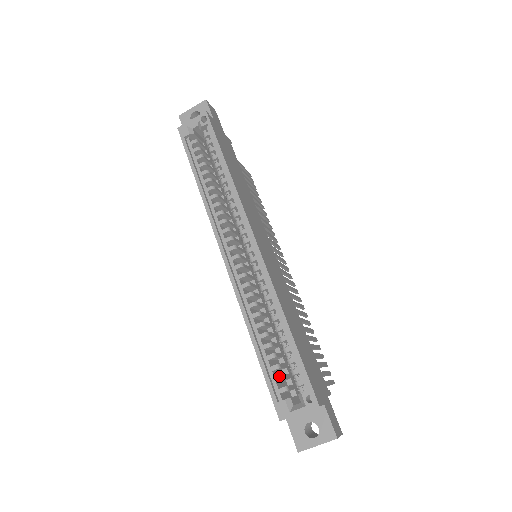
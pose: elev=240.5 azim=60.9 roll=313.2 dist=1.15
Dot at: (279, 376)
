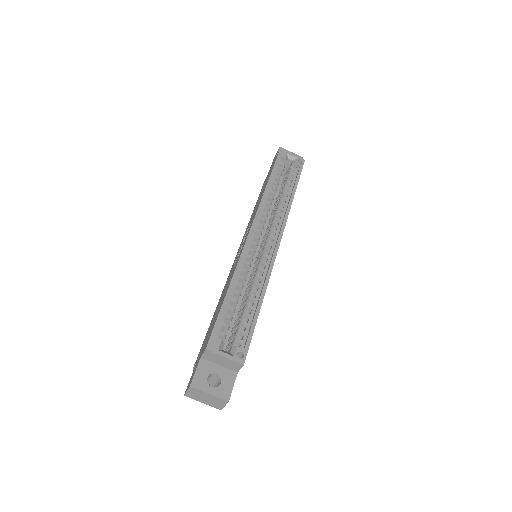
Dot at: occluded
